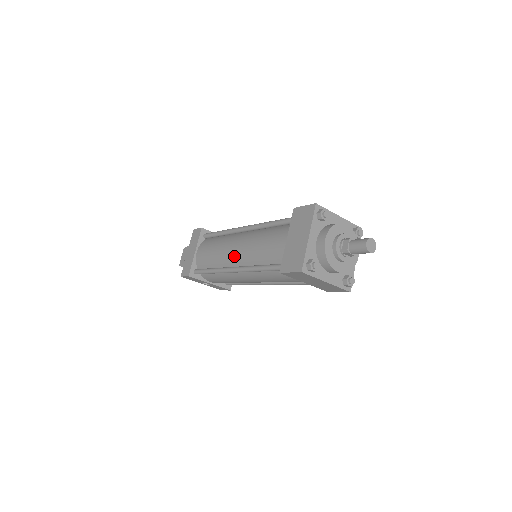
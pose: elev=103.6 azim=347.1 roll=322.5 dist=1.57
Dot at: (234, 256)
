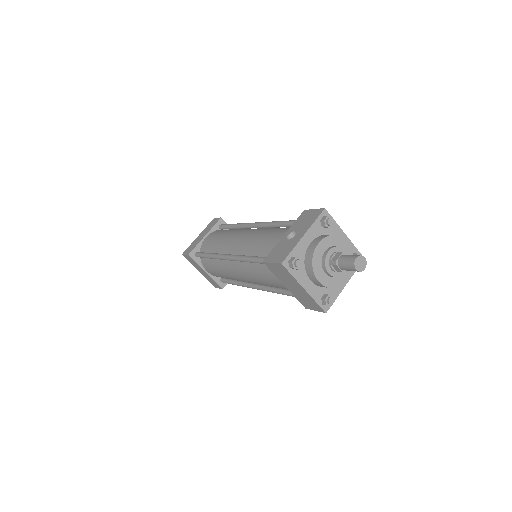
Dot at: occluded
